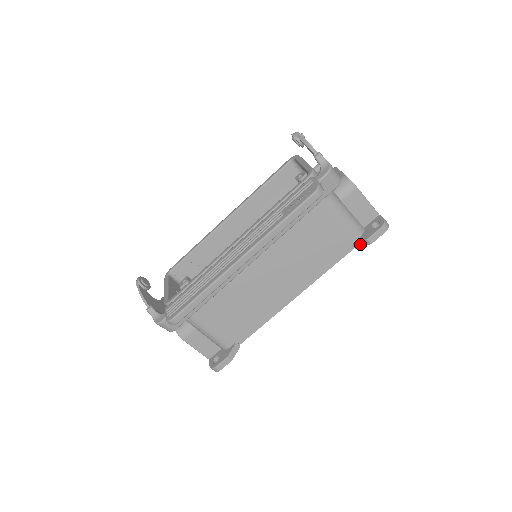
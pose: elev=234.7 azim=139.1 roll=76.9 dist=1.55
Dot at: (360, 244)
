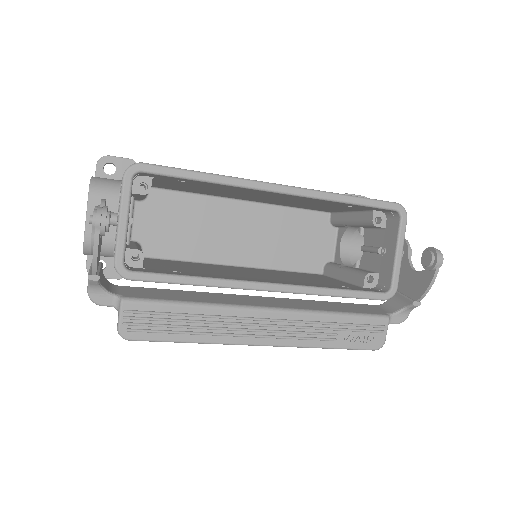
Dot at: occluded
